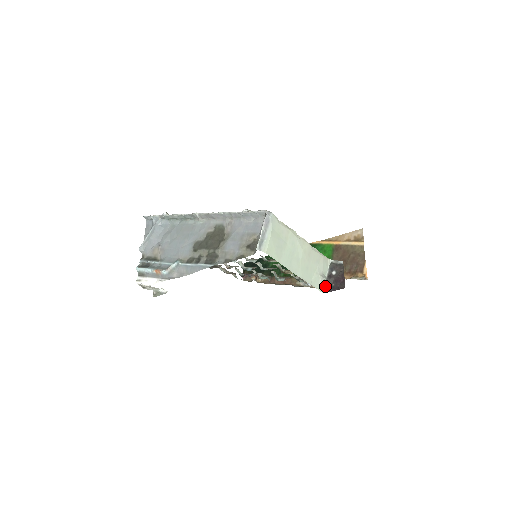
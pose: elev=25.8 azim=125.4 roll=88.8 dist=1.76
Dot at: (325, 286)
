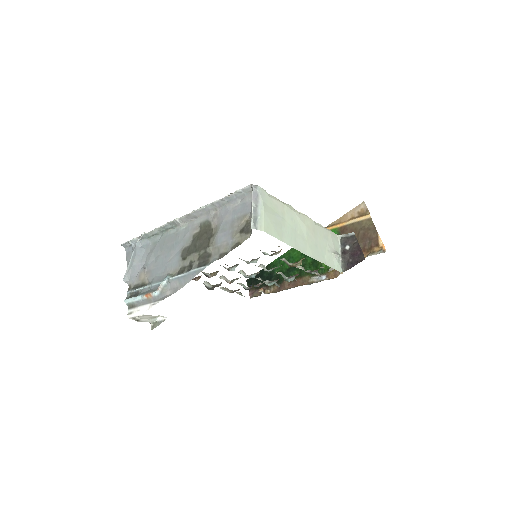
Dot at: (342, 265)
